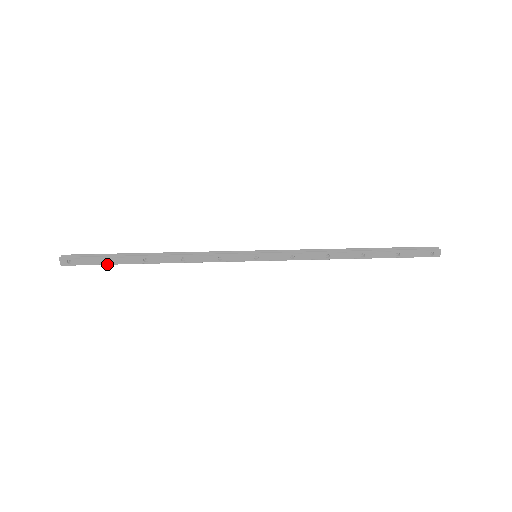
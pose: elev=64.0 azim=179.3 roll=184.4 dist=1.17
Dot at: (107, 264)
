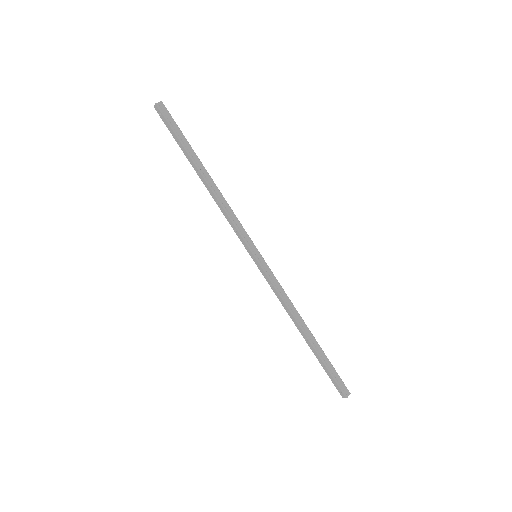
Dot at: (178, 143)
